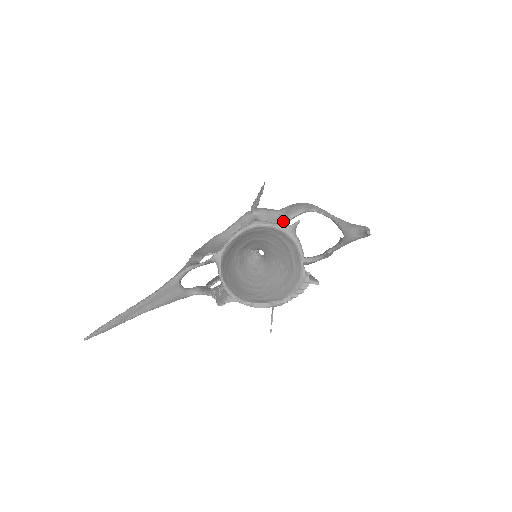
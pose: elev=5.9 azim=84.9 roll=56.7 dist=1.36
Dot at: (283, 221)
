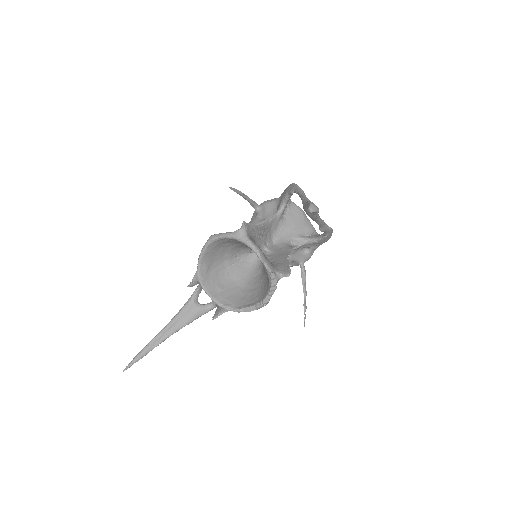
Dot at: (276, 211)
